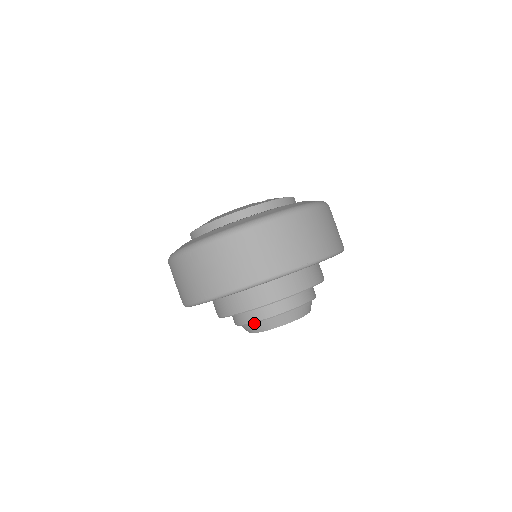
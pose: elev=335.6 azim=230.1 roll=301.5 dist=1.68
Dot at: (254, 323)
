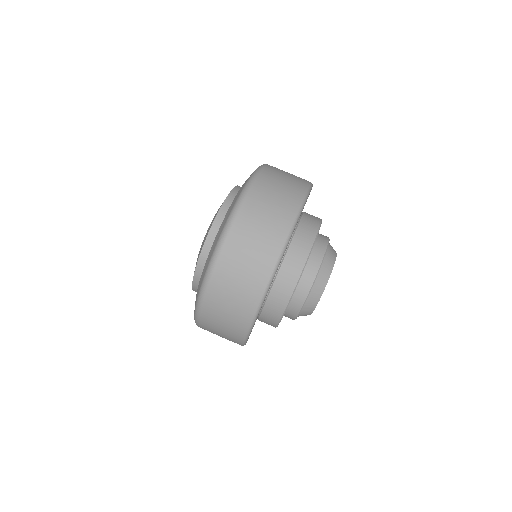
Dot at: (316, 280)
